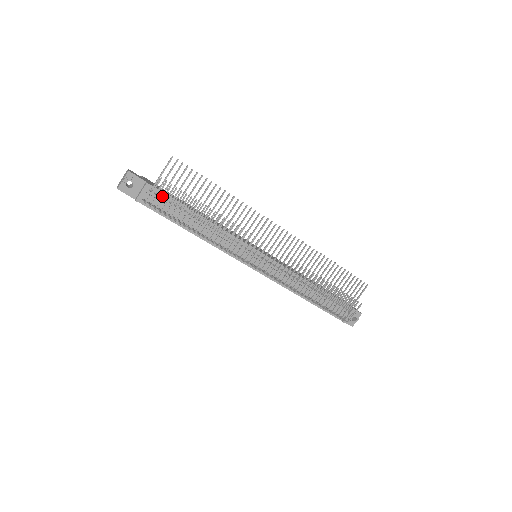
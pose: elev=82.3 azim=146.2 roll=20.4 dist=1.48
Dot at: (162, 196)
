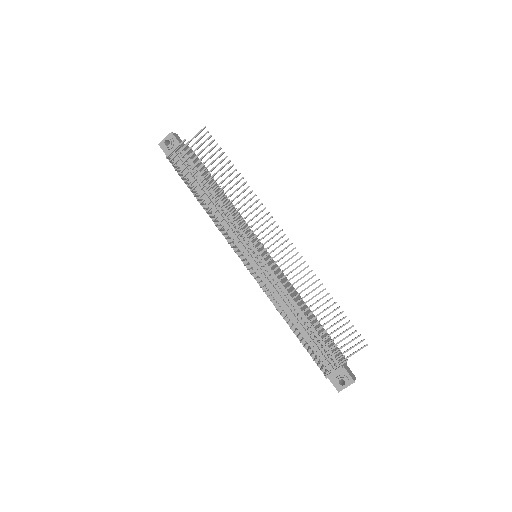
Dot at: (188, 161)
